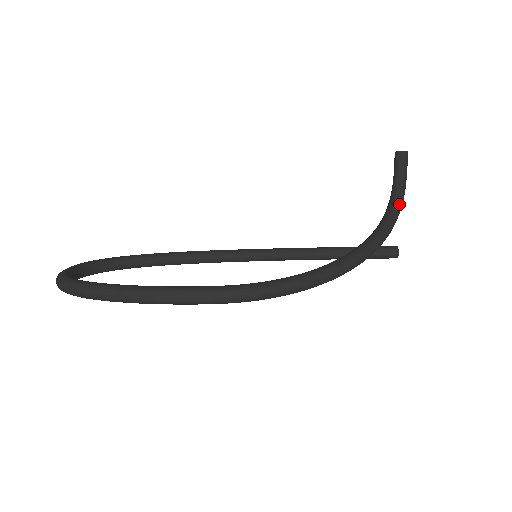
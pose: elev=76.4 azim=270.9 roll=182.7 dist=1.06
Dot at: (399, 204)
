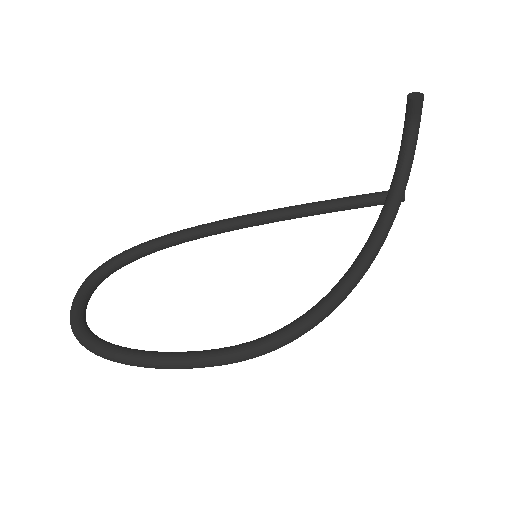
Dot at: (408, 170)
